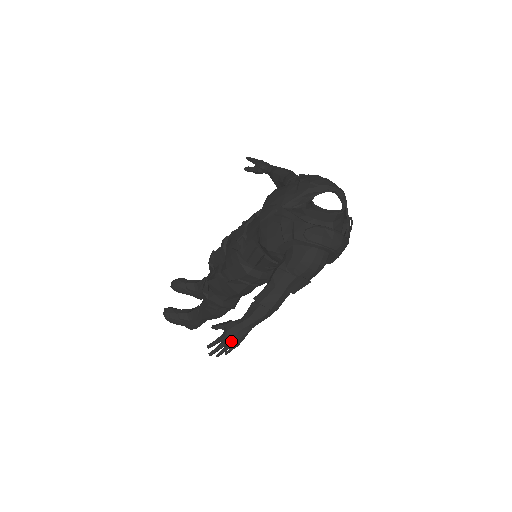
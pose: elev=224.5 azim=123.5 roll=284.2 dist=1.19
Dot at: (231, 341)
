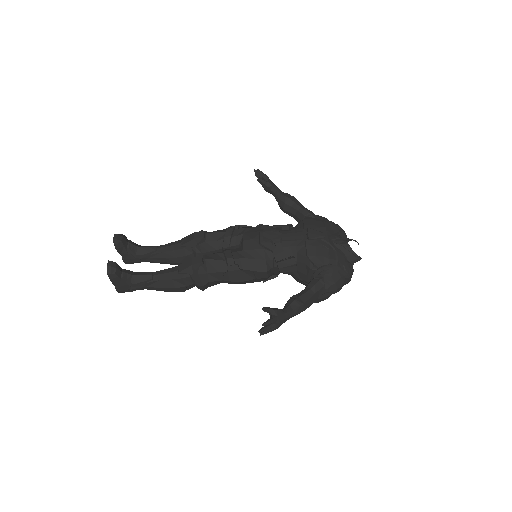
Dot at: (277, 325)
